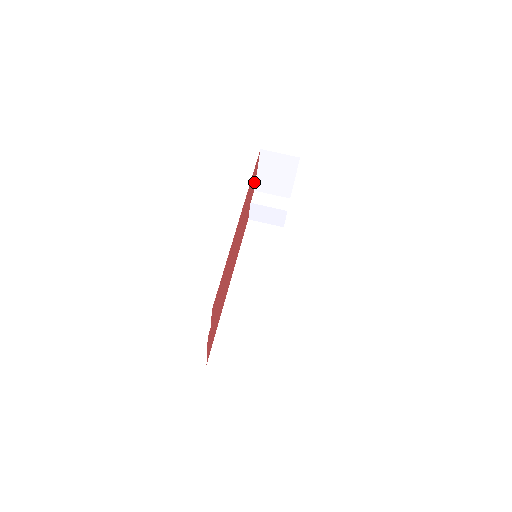
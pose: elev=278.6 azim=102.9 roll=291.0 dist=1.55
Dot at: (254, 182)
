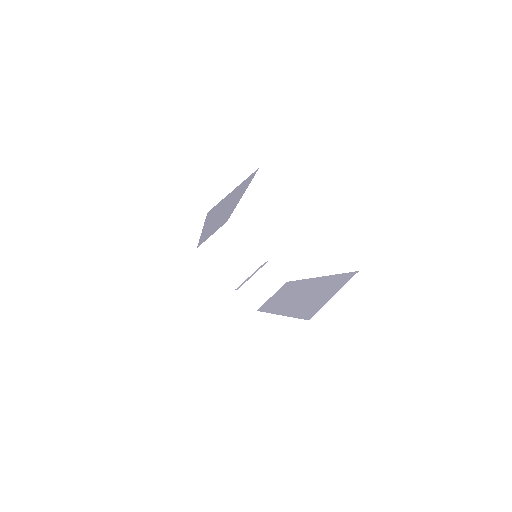
Dot at: occluded
